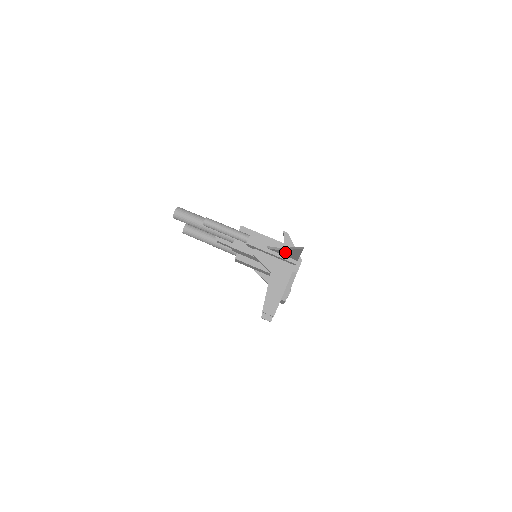
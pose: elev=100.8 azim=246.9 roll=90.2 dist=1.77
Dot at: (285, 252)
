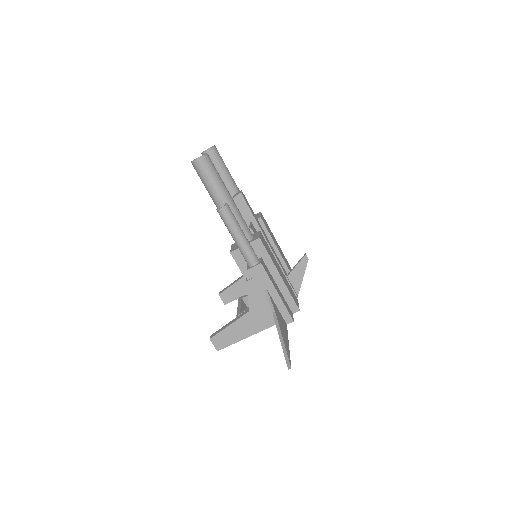
Dot at: occluded
